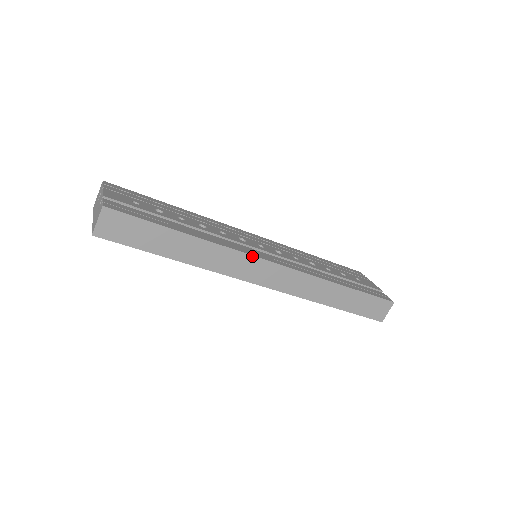
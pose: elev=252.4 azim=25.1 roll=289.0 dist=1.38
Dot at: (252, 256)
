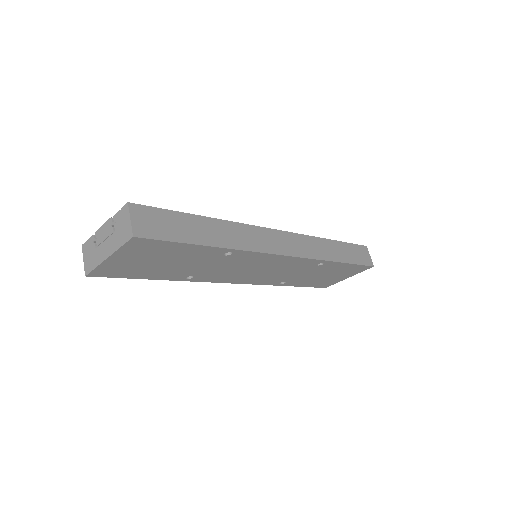
Dot at: (264, 228)
